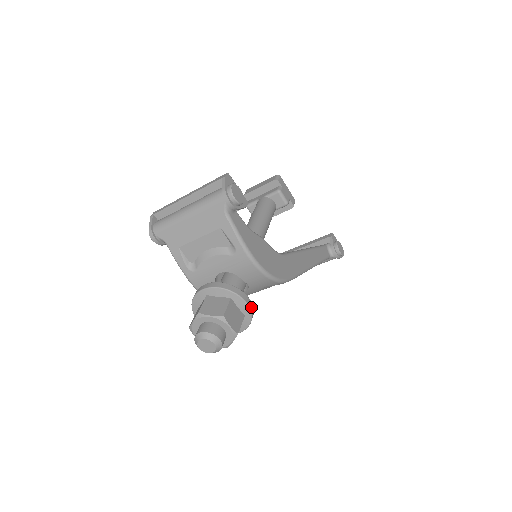
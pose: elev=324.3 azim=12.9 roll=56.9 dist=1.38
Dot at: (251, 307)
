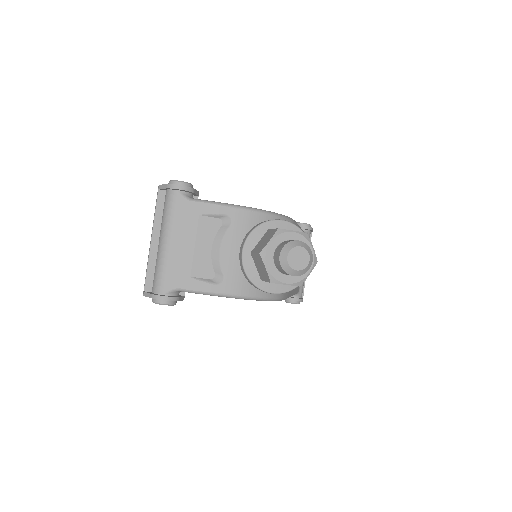
Dot at: (290, 223)
